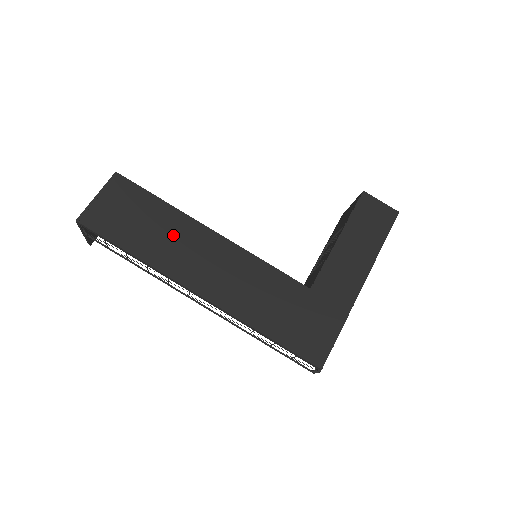
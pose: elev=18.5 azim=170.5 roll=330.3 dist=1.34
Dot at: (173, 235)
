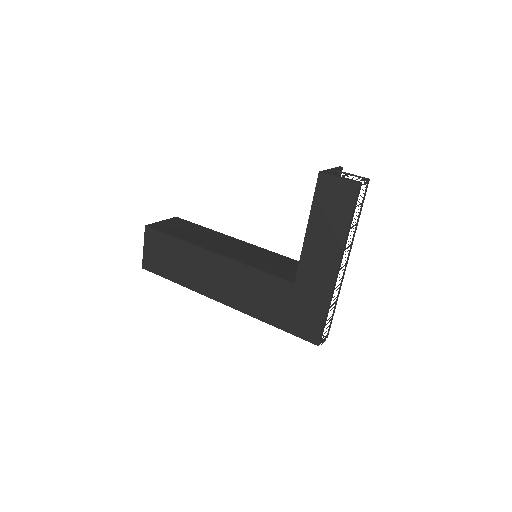
Dot at: (192, 263)
